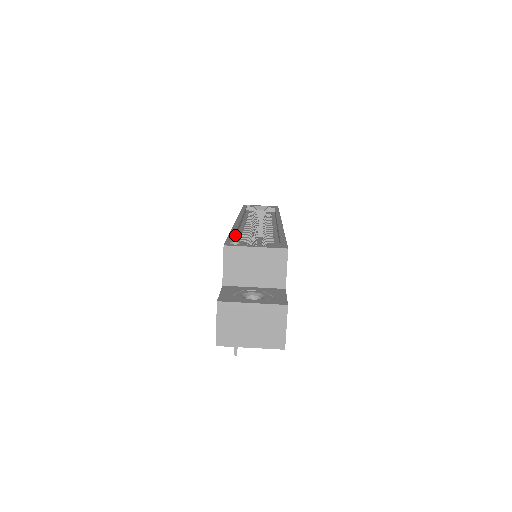
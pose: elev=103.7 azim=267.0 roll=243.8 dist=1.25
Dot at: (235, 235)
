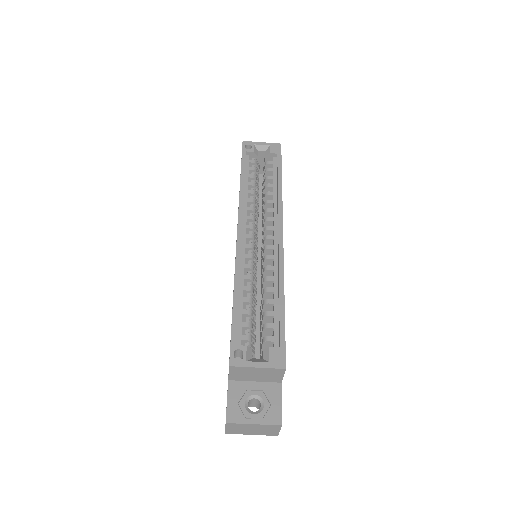
Dot at: (238, 308)
